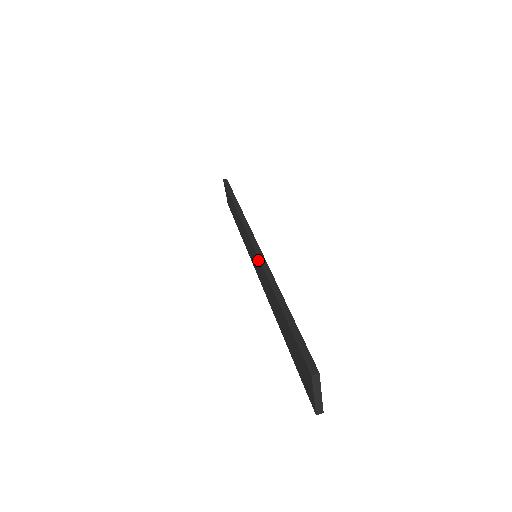
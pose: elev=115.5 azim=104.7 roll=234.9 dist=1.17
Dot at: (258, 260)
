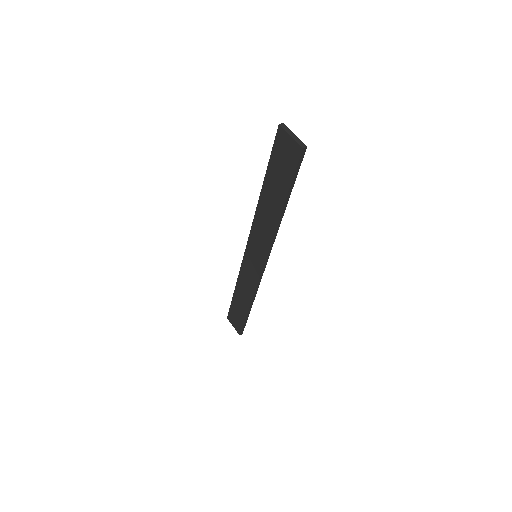
Dot at: (252, 232)
